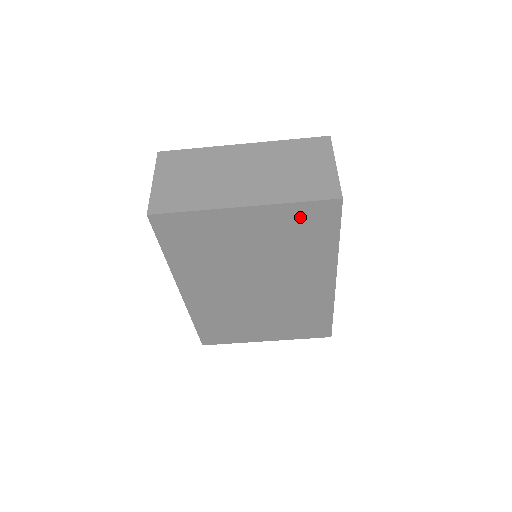
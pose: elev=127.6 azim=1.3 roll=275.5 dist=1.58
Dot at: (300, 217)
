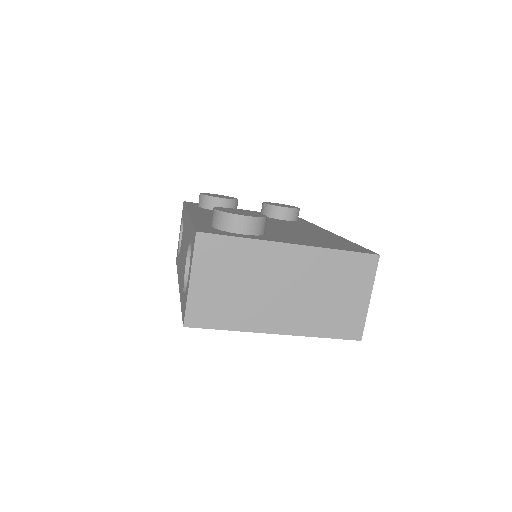
Dot at: occluded
